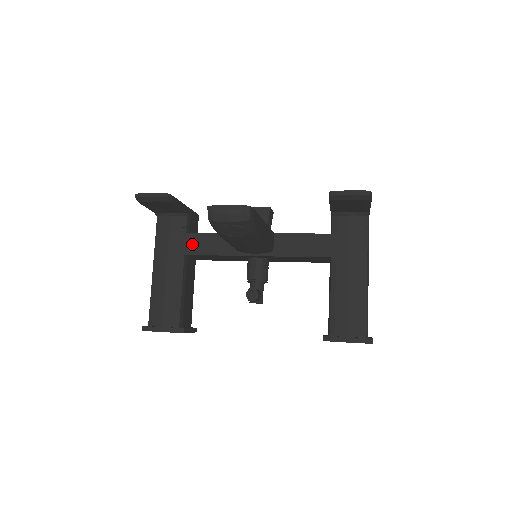
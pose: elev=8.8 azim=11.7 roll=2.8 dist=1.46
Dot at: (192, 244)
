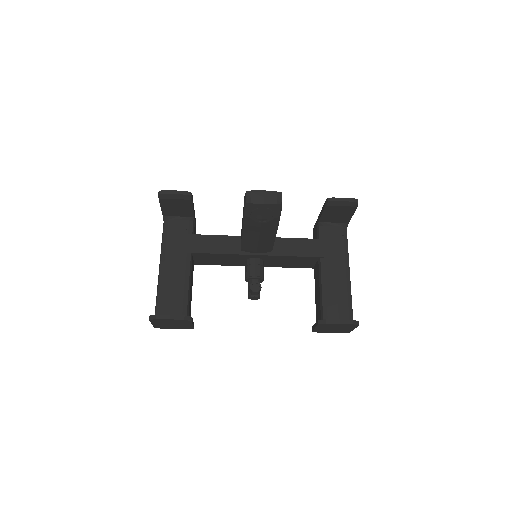
Dot at: (199, 244)
